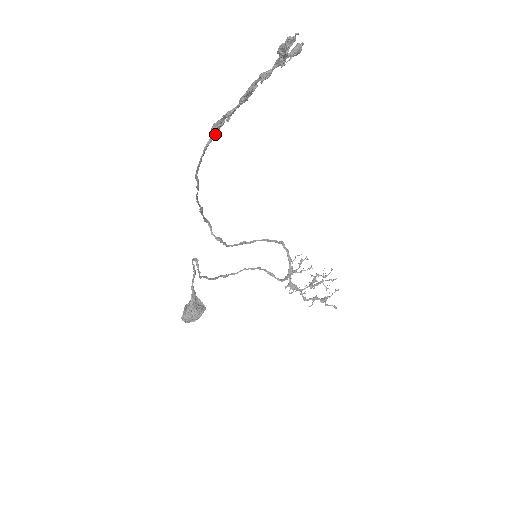
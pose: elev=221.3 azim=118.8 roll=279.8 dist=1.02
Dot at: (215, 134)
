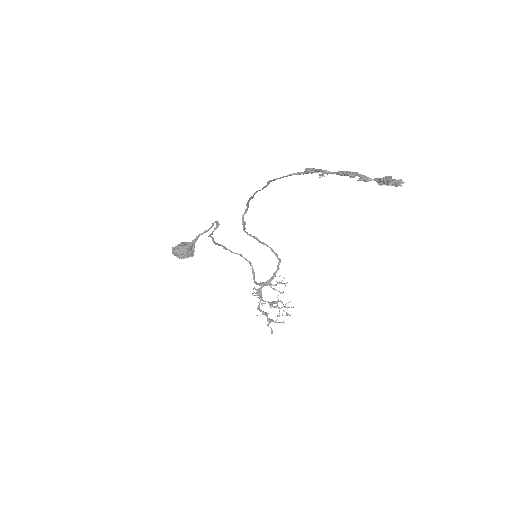
Dot at: (305, 173)
